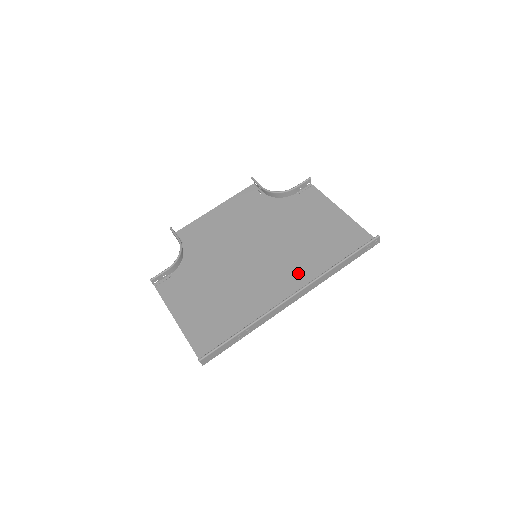
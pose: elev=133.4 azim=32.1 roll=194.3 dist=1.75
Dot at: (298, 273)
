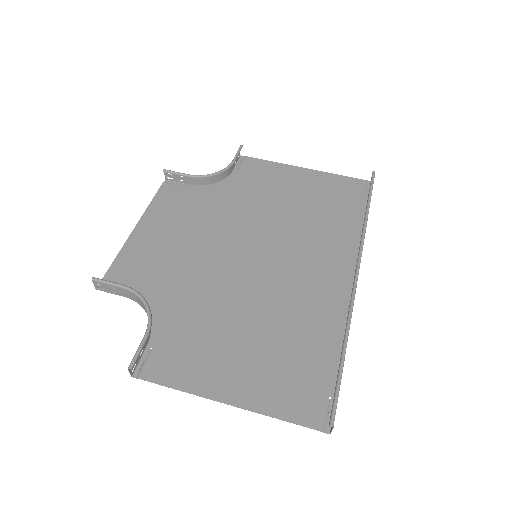
Dot at: (326, 249)
